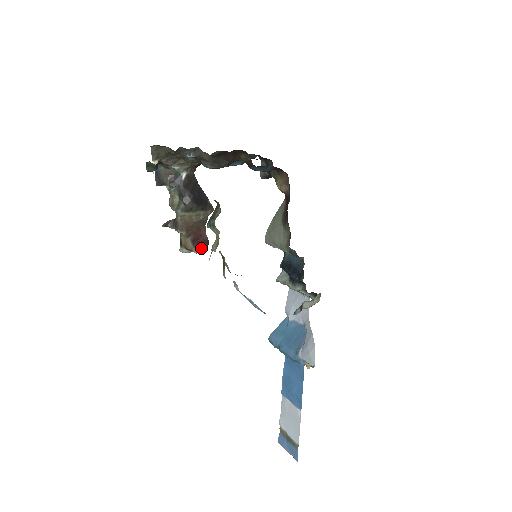
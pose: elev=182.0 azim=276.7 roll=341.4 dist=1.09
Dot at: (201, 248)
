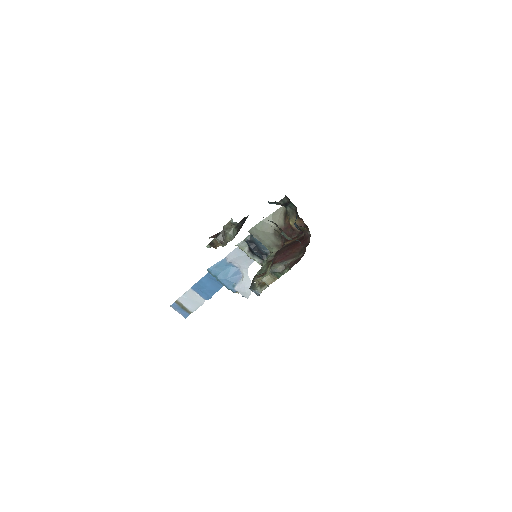
Dot at: occluded
